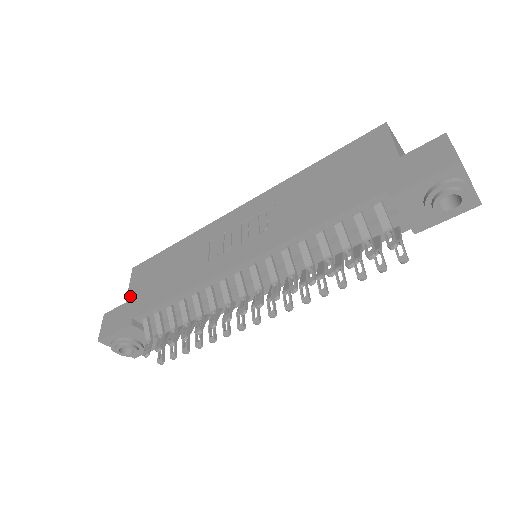
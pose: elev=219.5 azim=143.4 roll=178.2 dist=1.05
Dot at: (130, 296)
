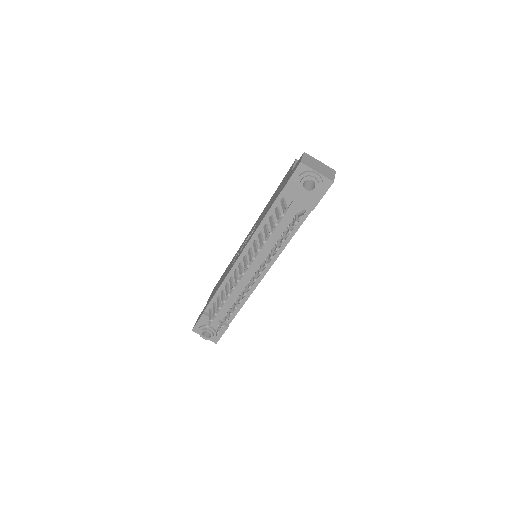
Dot at: (207, 302)
